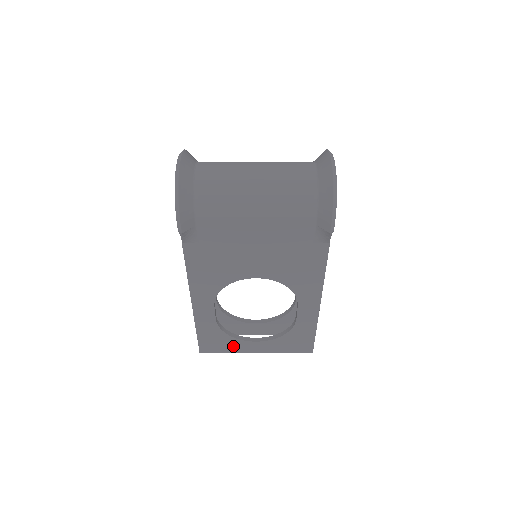
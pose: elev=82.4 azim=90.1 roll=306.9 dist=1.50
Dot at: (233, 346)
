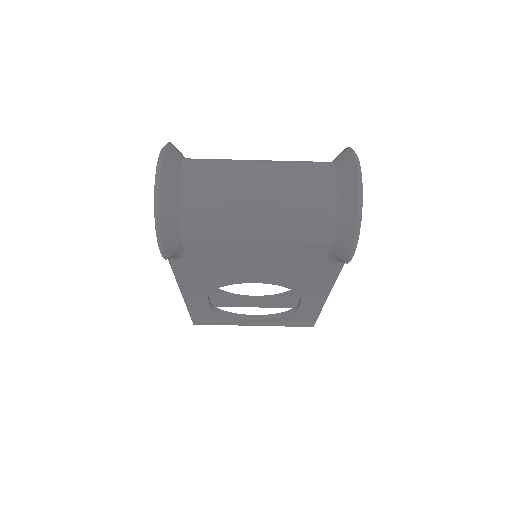
Dot at: (229, 321)
